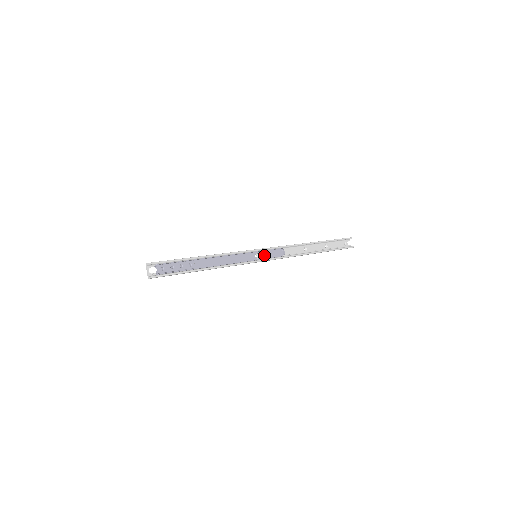
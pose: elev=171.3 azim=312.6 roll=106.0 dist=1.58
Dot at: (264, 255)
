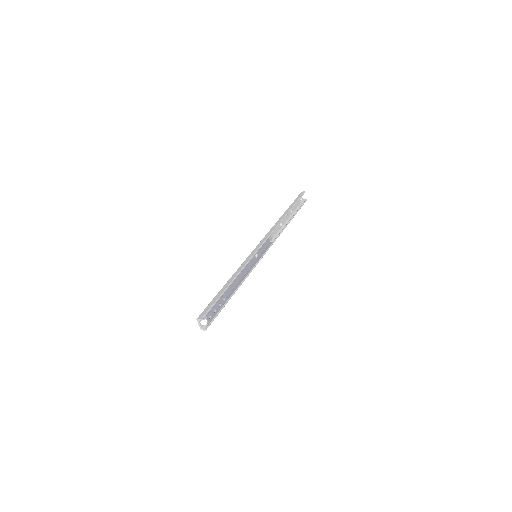
Dot at: (260, 251)
